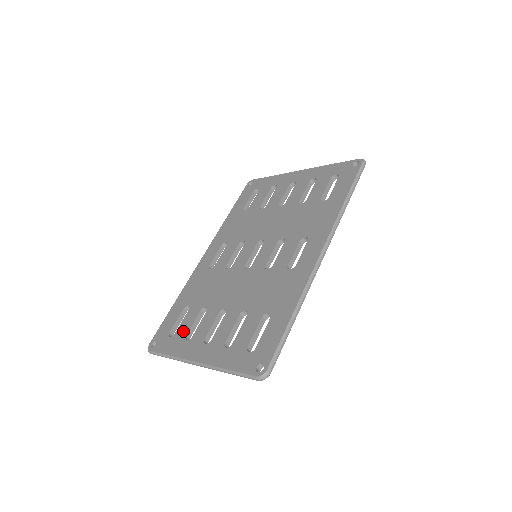
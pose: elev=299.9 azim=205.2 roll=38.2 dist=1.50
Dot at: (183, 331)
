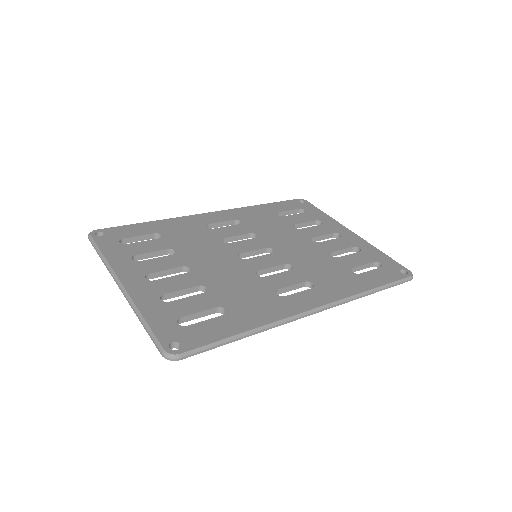
Dot at: (136, 249)
